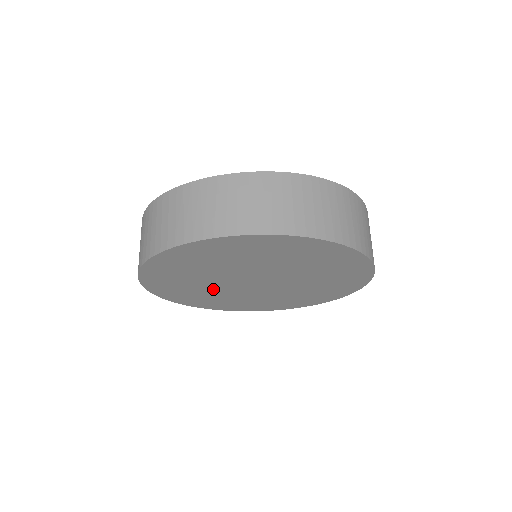
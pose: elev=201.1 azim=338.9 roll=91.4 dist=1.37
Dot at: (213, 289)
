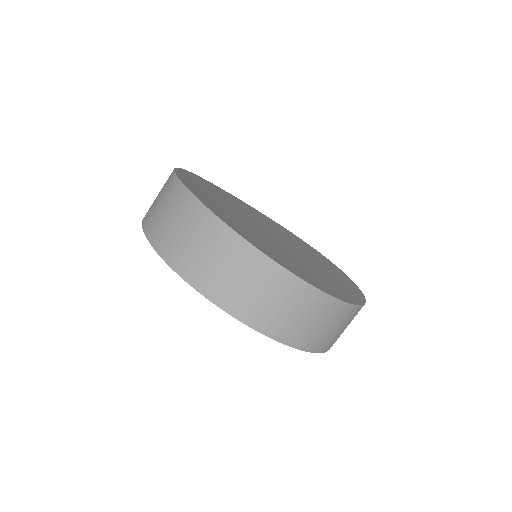
Dot at: occluded
